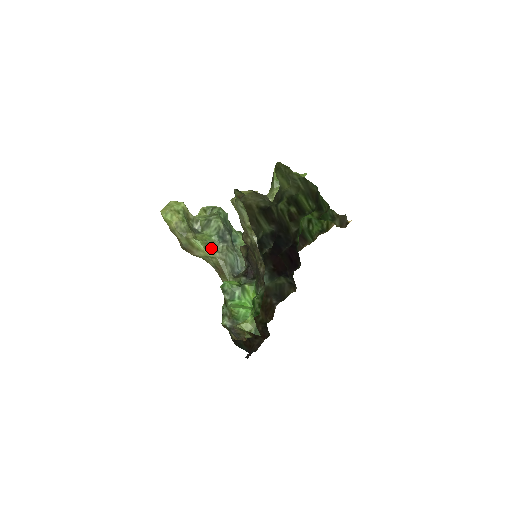
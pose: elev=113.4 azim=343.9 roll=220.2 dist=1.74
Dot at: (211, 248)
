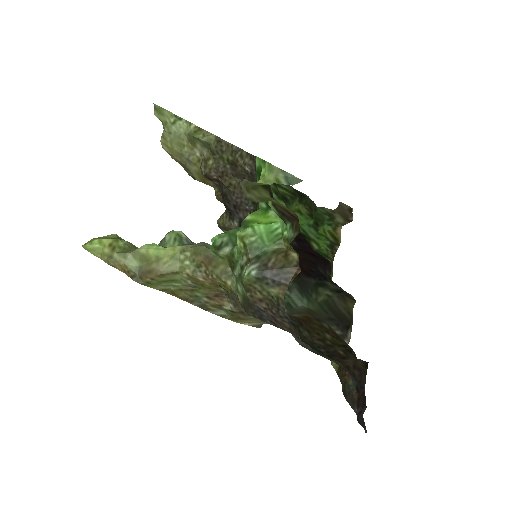
Dot at: occluded
